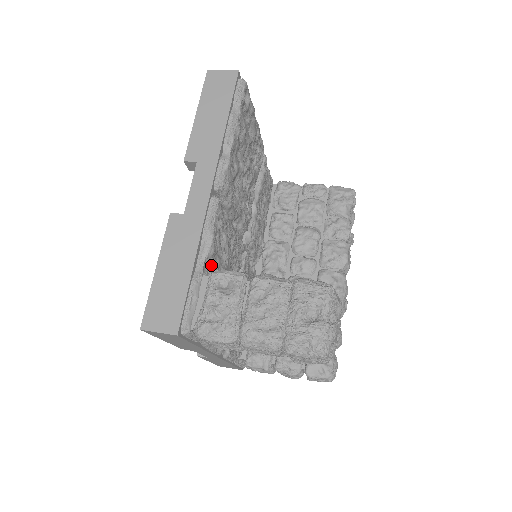
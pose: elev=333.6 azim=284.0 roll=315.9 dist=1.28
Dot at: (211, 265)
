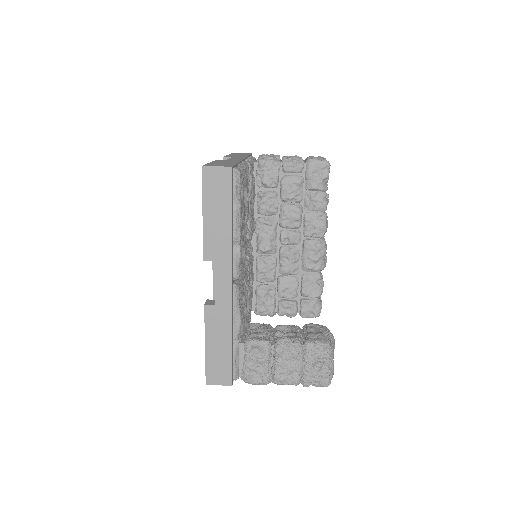
Dot at: (241, 330)
